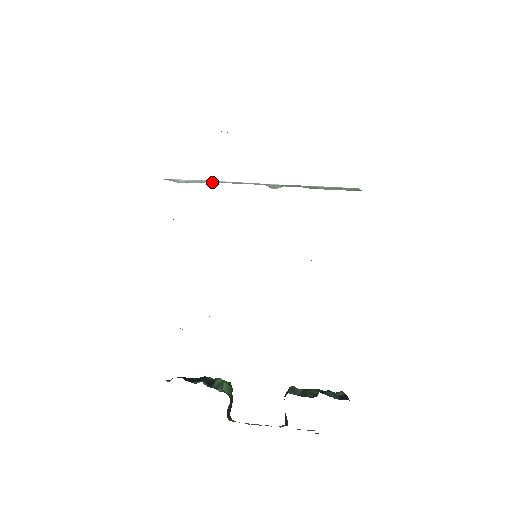
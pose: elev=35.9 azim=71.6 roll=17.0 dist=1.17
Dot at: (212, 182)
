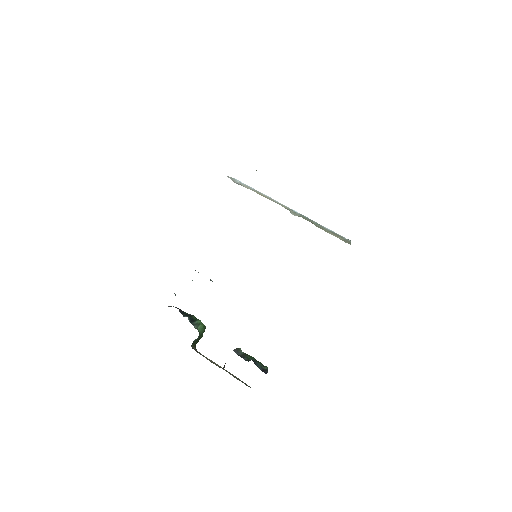
Dot at: (256, 192)
